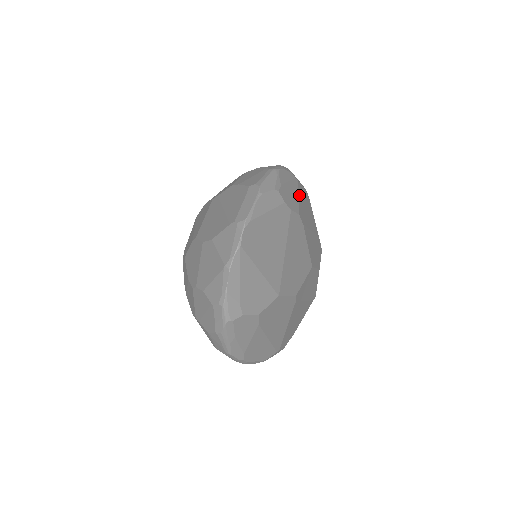
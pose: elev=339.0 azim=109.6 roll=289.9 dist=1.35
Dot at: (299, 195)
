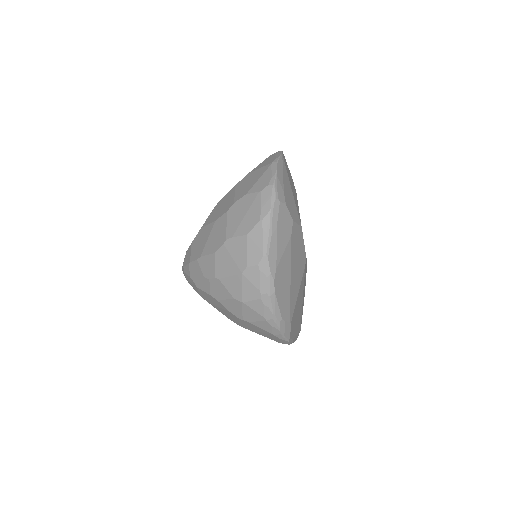
Dot at: occluded
